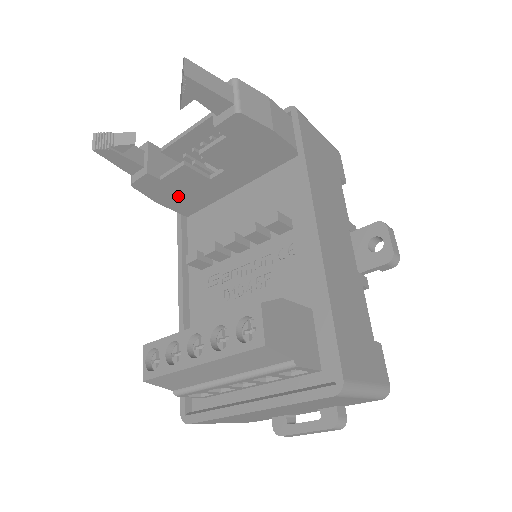
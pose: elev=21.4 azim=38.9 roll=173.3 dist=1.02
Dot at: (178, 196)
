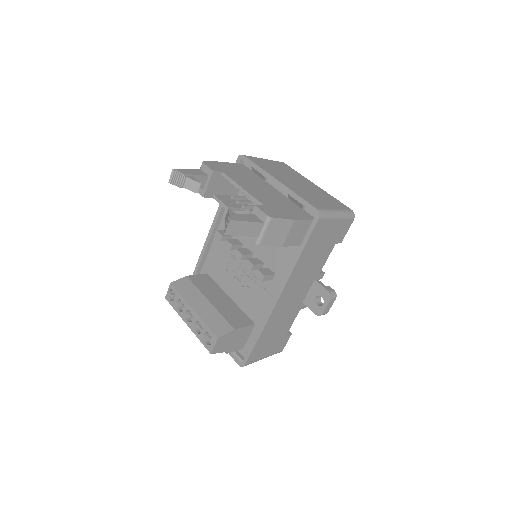
Dot at: occluded
